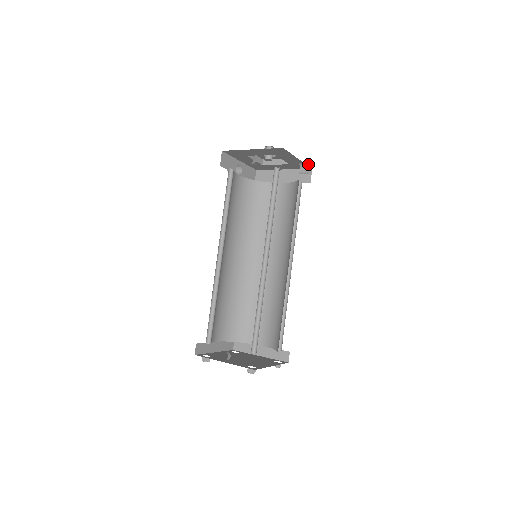
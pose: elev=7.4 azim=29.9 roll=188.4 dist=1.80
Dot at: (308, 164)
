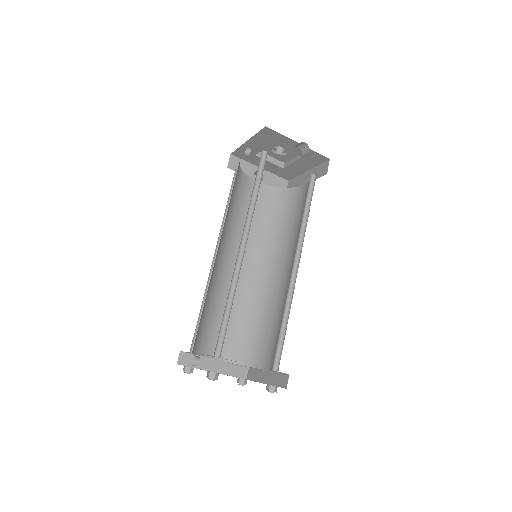
Dot at: (307, 145)
